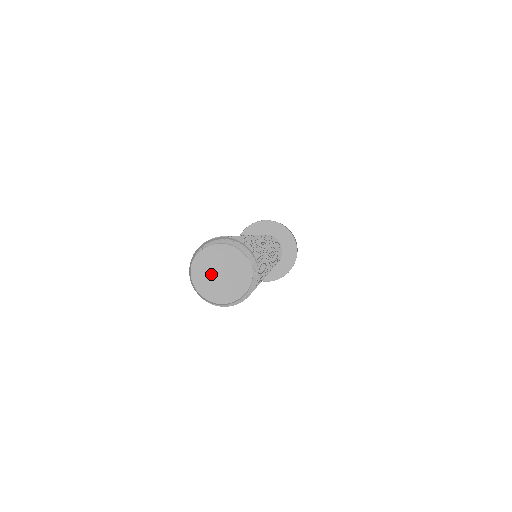
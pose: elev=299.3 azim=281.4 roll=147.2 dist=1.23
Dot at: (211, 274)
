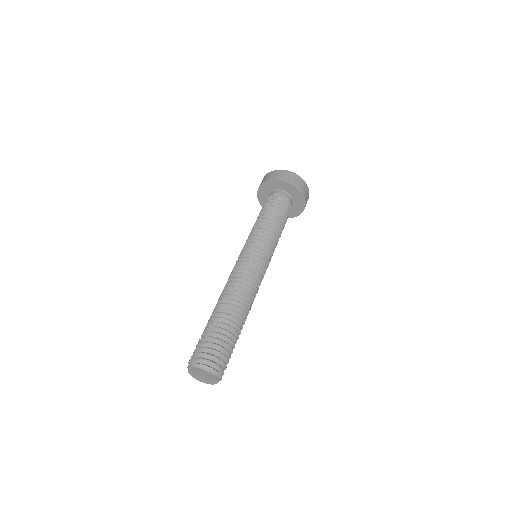
Dot at: (198, 373)
